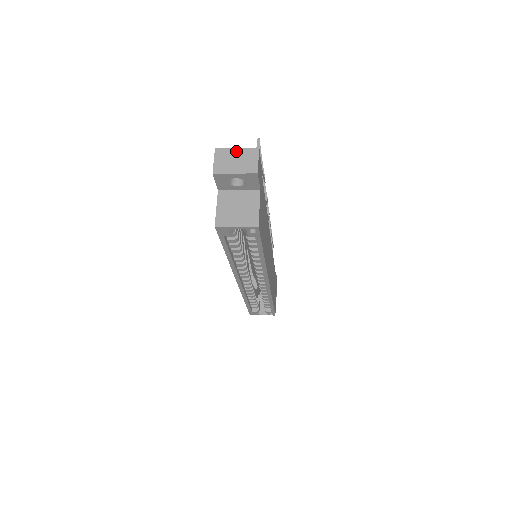
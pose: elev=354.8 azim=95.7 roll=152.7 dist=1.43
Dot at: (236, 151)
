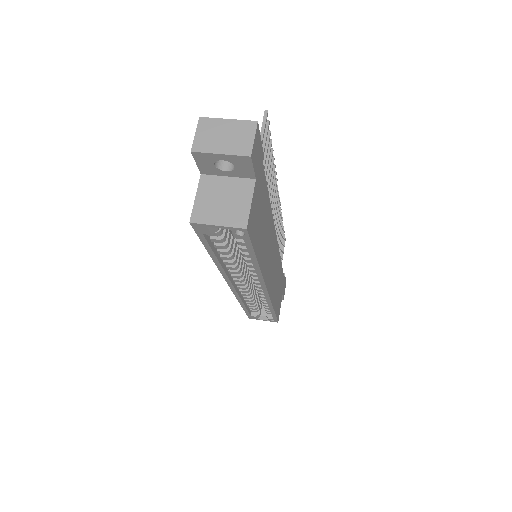
Dot at: (226, 123)
